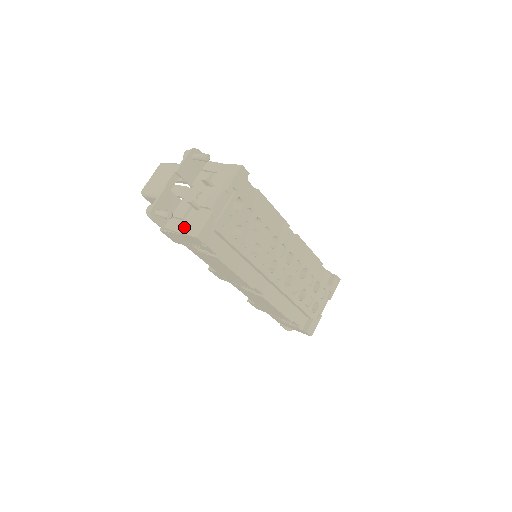
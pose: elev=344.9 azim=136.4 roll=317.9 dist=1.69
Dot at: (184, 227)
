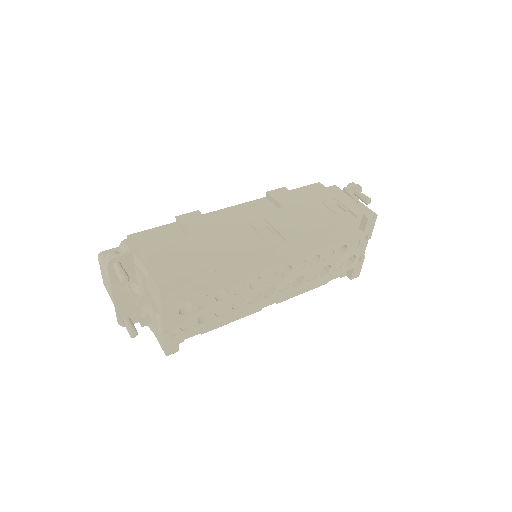
Dot at: (154, 332)
